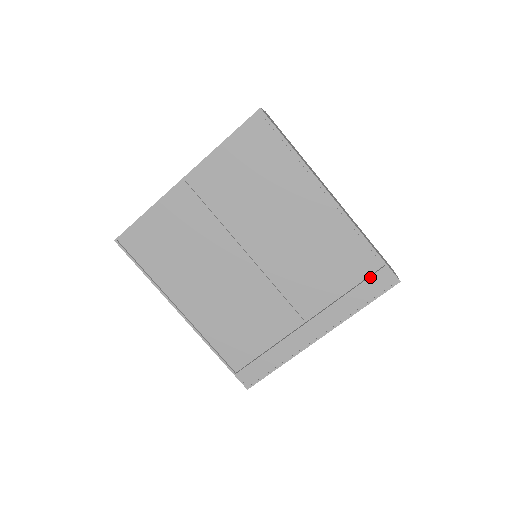
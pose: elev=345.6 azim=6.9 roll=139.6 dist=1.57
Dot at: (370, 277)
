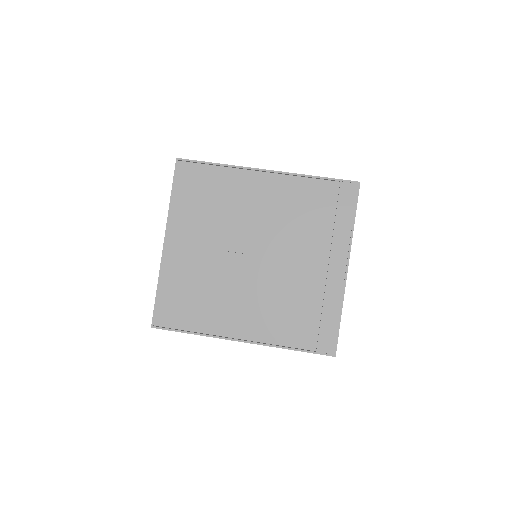
Dot at: (338, 197)
